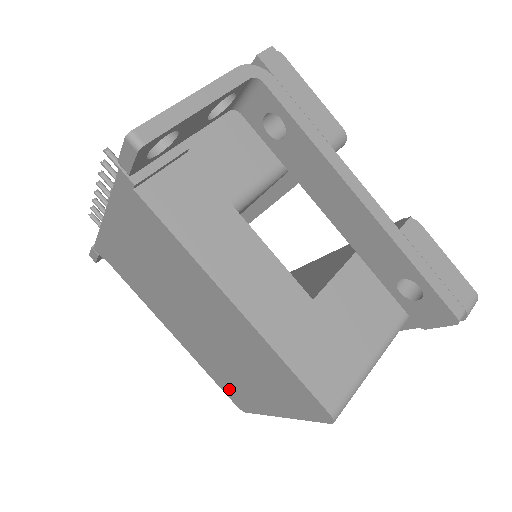
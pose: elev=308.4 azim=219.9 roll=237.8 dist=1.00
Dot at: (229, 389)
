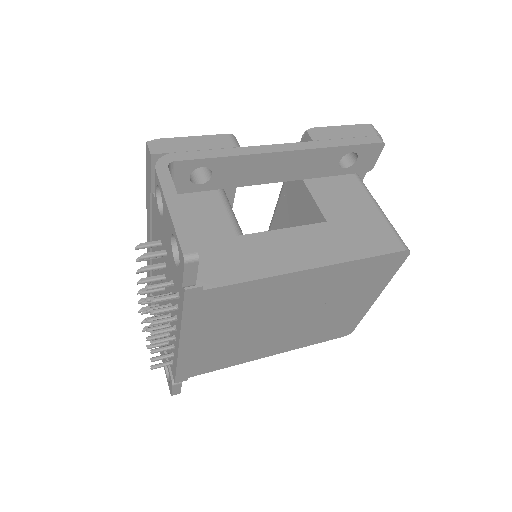
Dot at: (334, 332)
